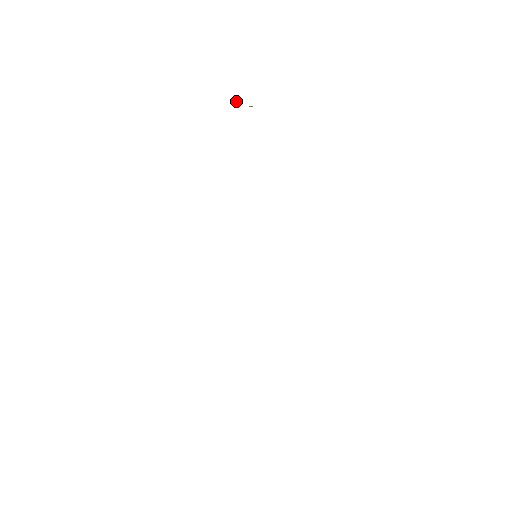
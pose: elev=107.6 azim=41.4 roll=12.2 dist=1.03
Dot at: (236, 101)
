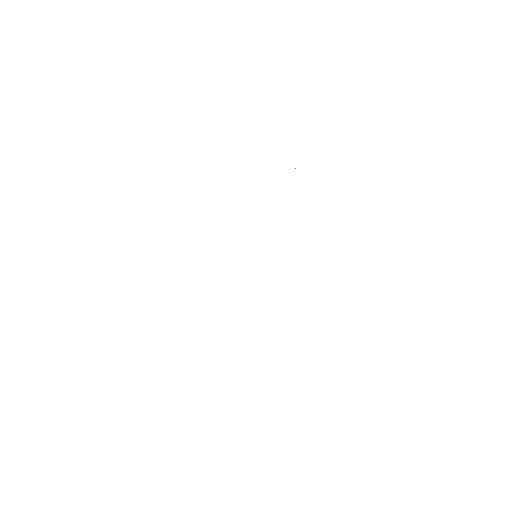
Dot at: occluded
